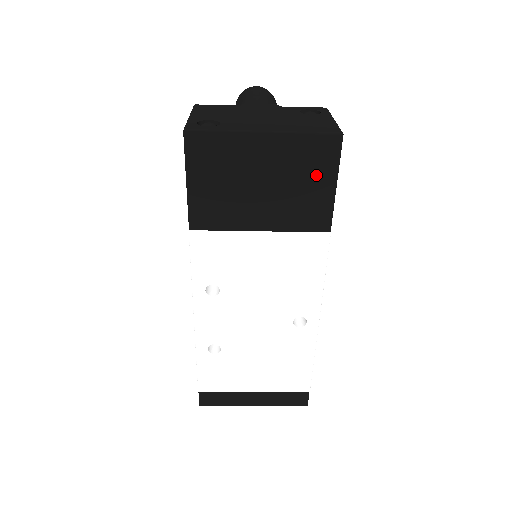
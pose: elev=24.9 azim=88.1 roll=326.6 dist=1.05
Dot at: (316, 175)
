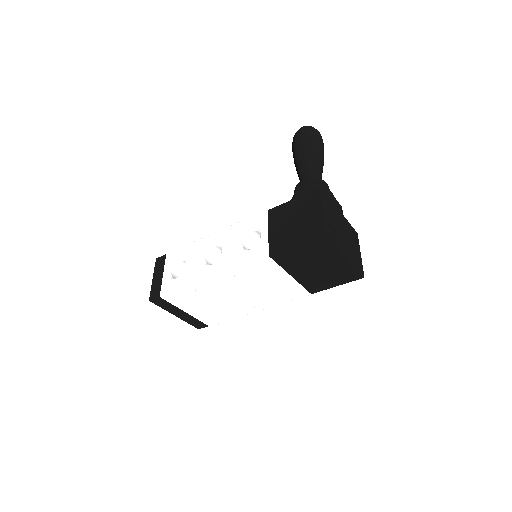
Dot at: (338, 279)
